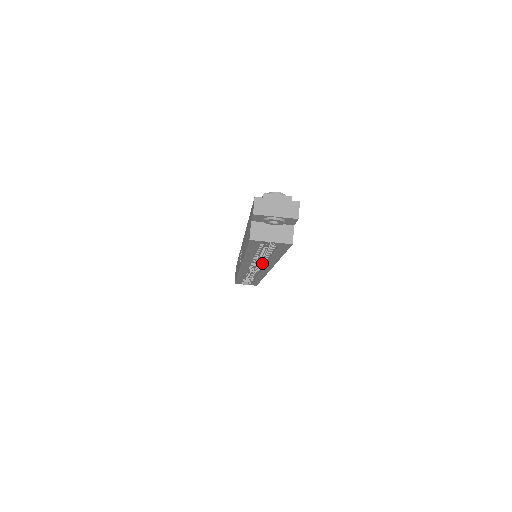
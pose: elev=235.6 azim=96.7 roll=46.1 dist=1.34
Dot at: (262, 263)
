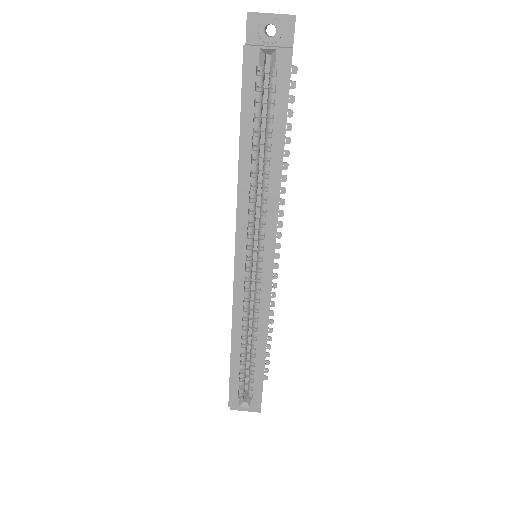
Dot at: (263, 217)
